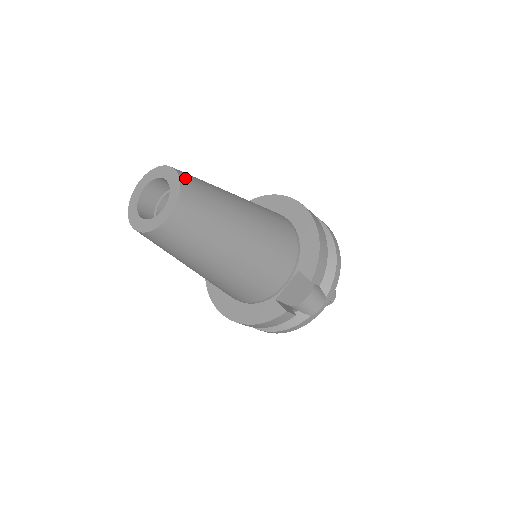
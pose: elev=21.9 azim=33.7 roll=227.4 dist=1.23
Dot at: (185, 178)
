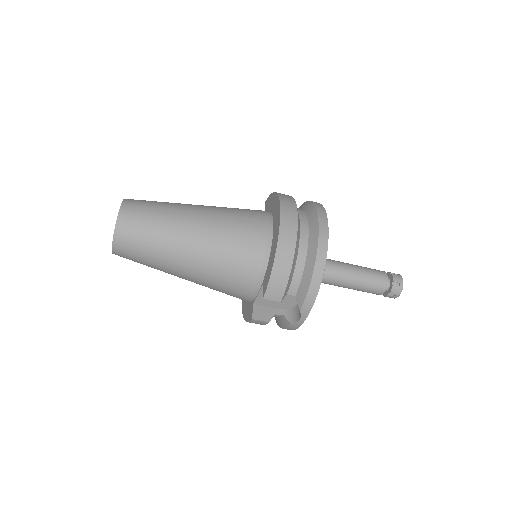
Dot at: (125, 214)
